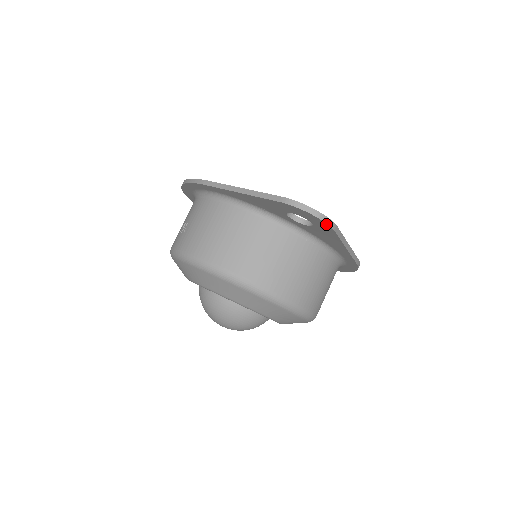
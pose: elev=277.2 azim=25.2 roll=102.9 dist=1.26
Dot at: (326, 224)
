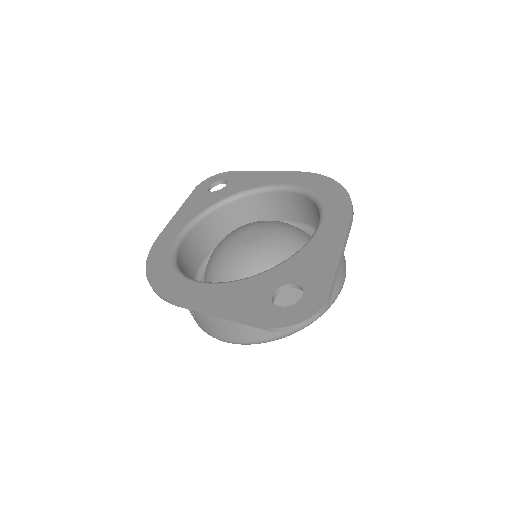
Dot at: (321, 312)
